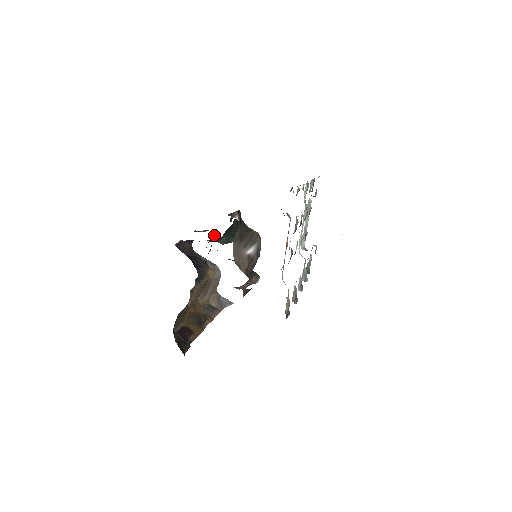
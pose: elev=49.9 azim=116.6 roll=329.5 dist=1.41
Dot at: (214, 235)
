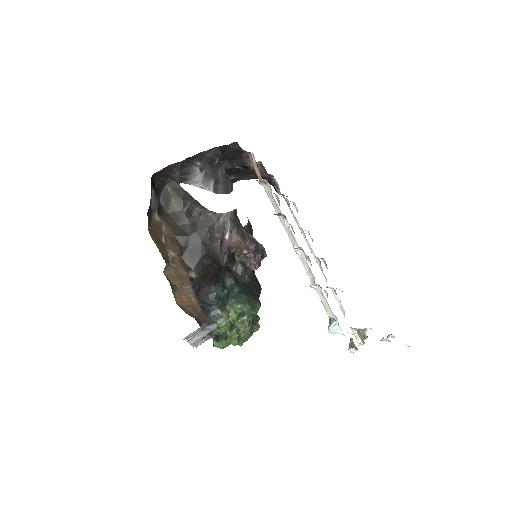
Dot at: (231, 325)
